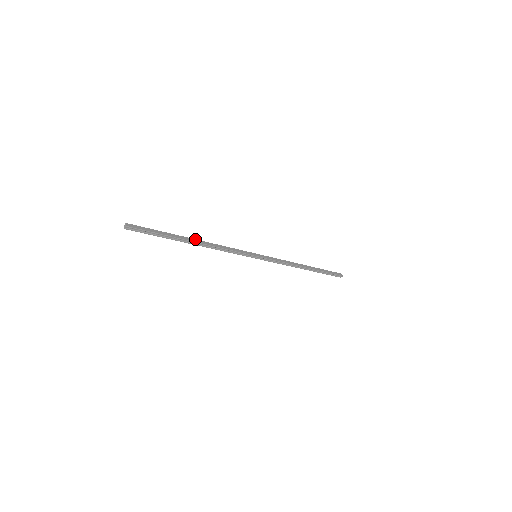
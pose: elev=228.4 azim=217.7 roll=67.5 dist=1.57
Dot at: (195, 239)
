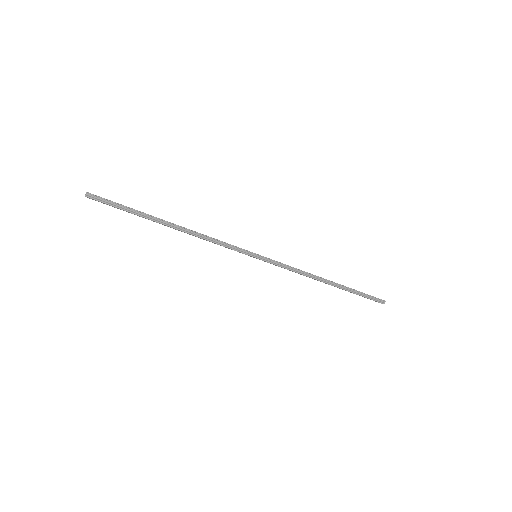
Dot at: (172, 224)
